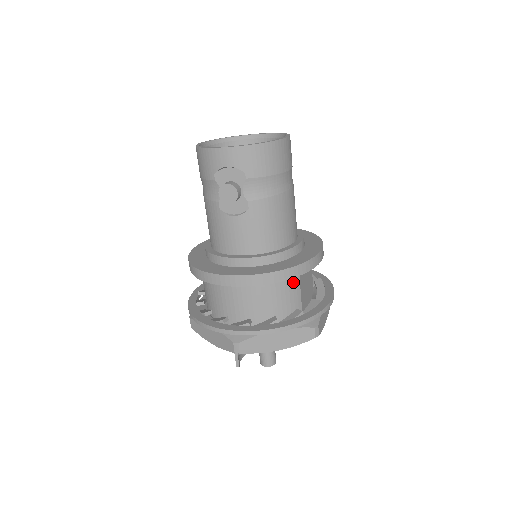
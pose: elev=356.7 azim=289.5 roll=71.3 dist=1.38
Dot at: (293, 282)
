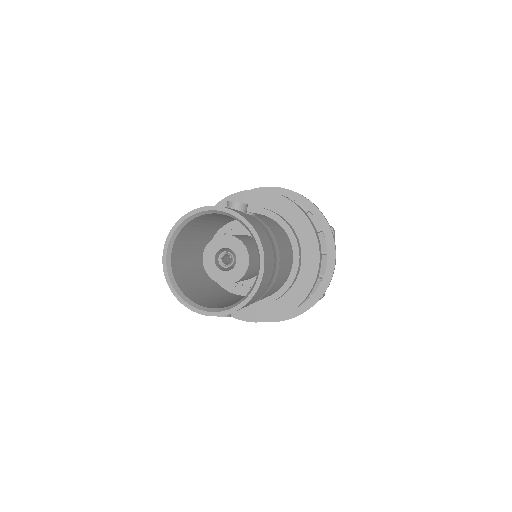
Dot at: occluded
